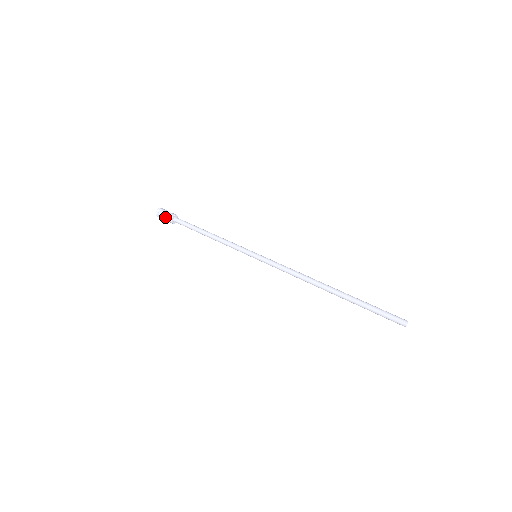
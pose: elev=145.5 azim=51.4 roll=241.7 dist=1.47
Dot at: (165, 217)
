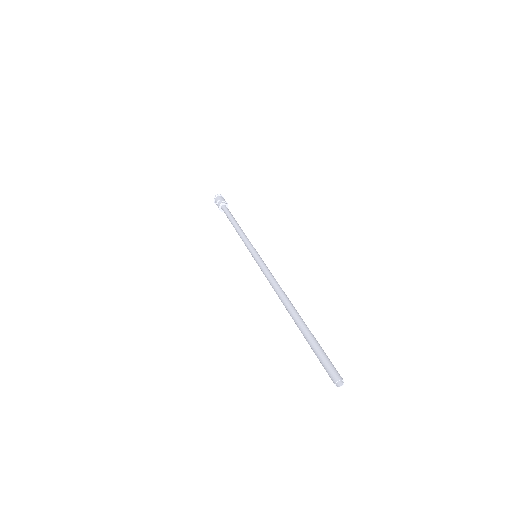
Dot at: occluded
